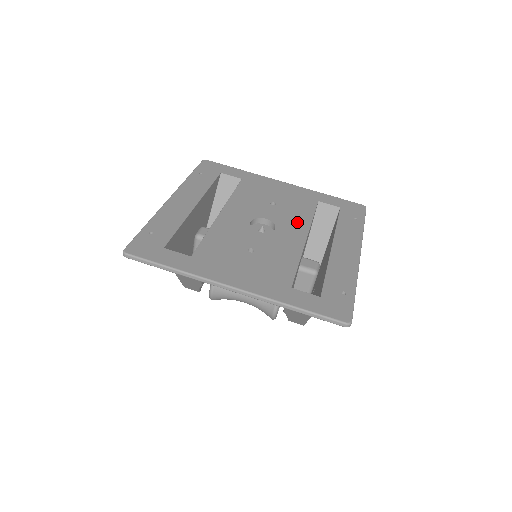
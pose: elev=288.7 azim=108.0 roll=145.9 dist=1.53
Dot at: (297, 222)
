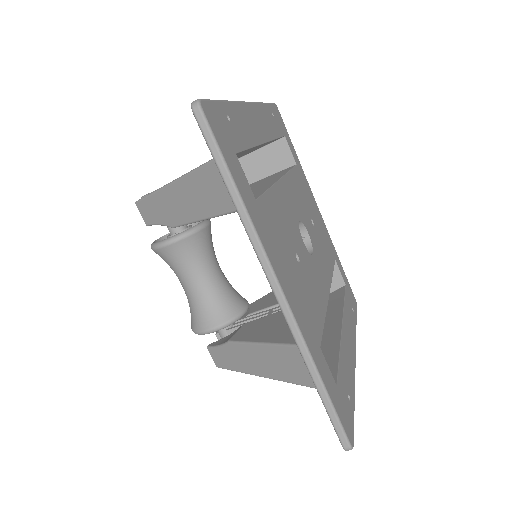
Dot at: (325, 266)
